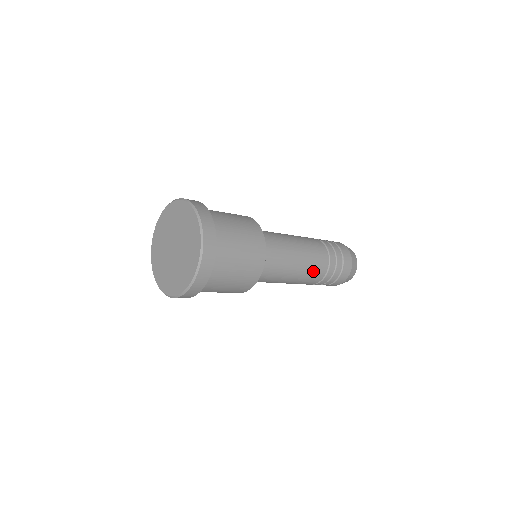
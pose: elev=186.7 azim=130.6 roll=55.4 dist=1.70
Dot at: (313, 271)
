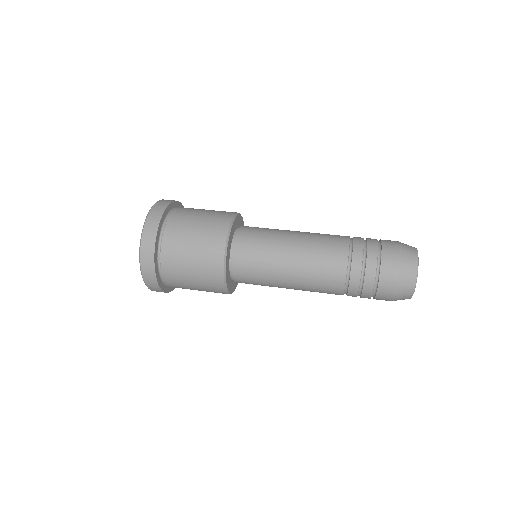
Dot at: (320, 279)
